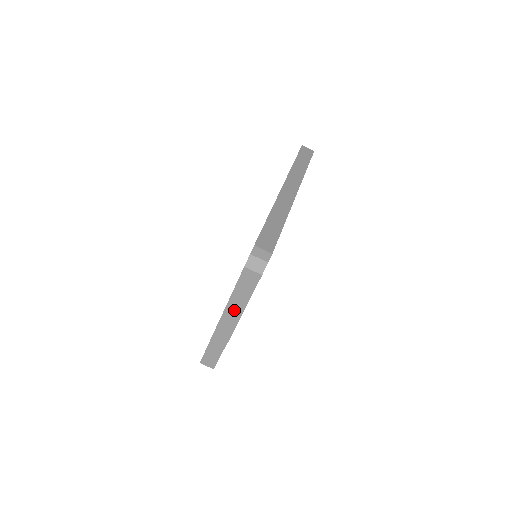
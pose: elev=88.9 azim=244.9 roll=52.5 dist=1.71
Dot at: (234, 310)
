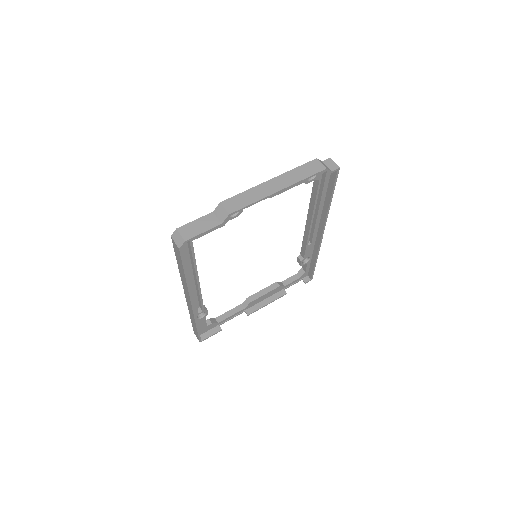
Dot at: (278, 184)
